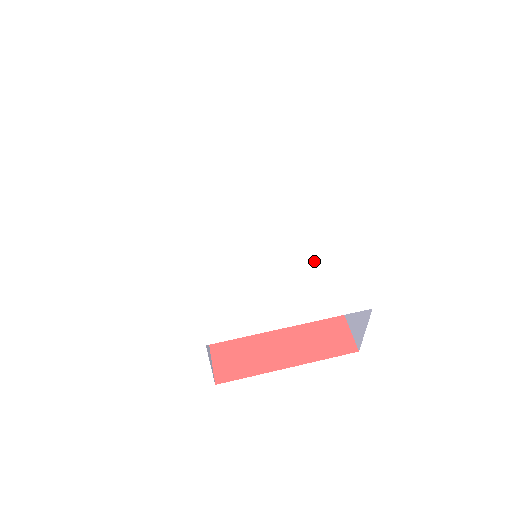
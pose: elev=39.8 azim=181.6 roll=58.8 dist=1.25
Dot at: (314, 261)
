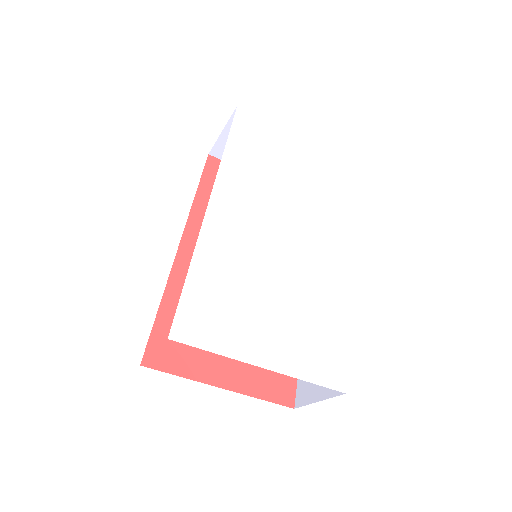
Dot at: (317, 307)
